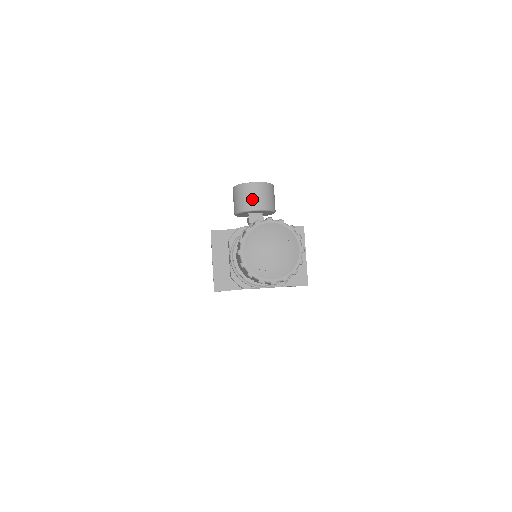
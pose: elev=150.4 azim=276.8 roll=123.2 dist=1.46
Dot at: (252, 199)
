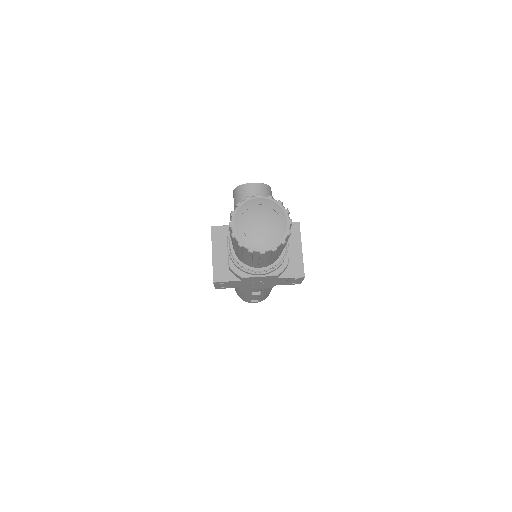
Dot at: occluded
